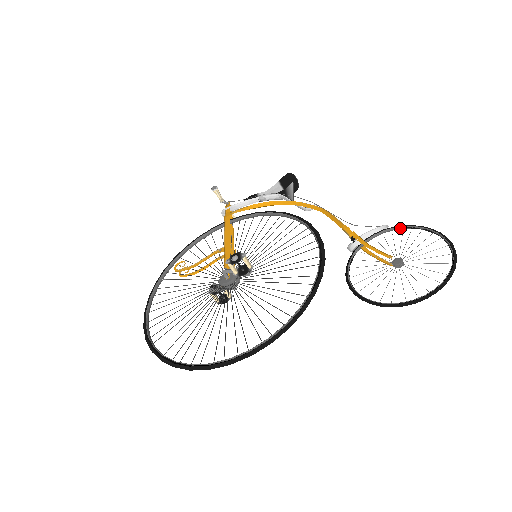
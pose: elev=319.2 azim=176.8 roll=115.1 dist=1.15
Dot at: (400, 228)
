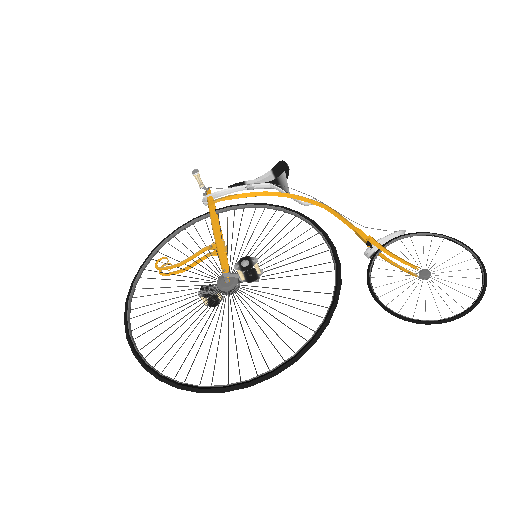
Dot at: (419, 235)
